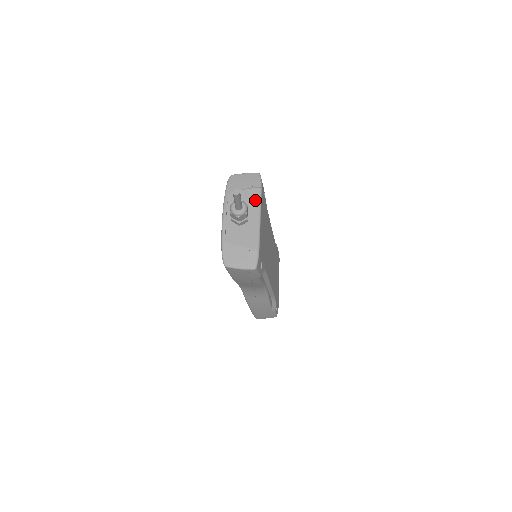
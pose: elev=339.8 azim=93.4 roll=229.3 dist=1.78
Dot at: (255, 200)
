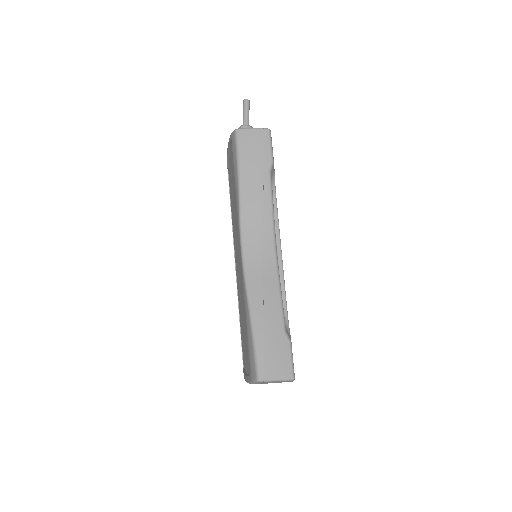
Dot at: occluded
